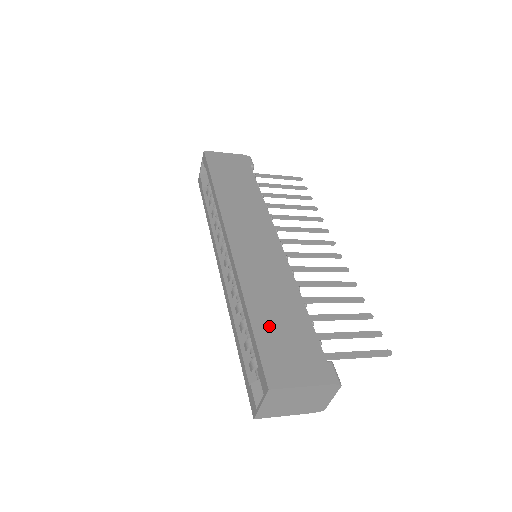
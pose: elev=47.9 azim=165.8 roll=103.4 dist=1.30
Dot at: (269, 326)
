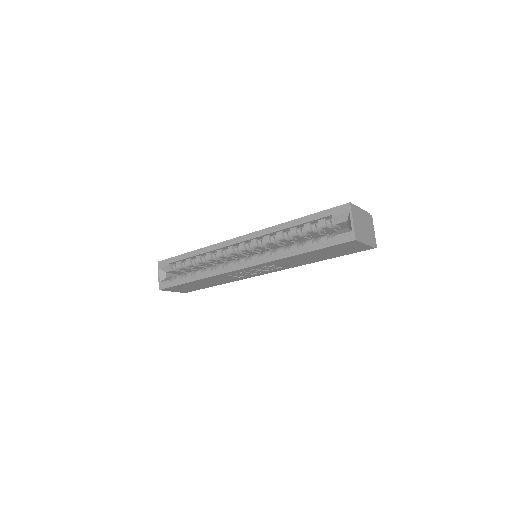
Dot at: occluded
